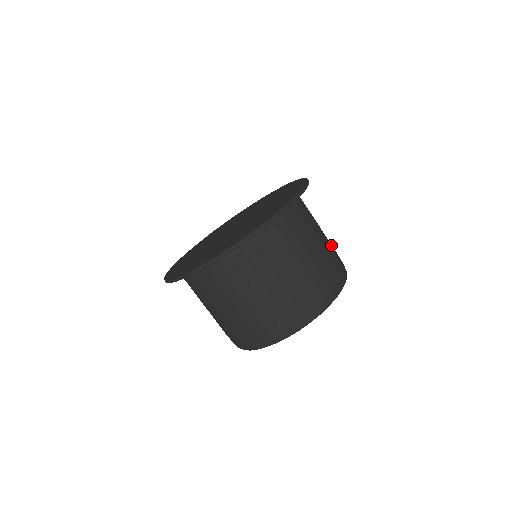
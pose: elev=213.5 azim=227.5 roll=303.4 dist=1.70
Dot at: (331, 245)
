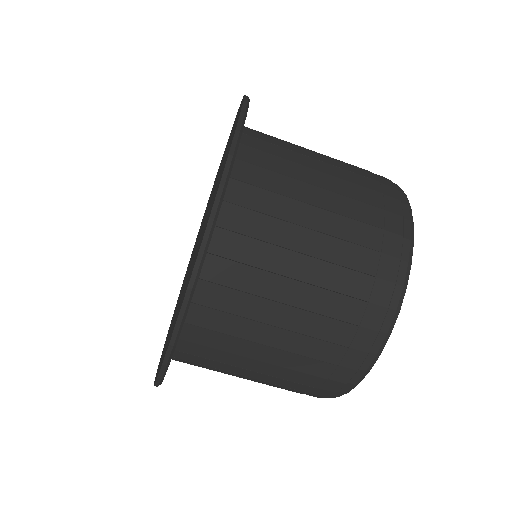
Dot at: (344, 162)
